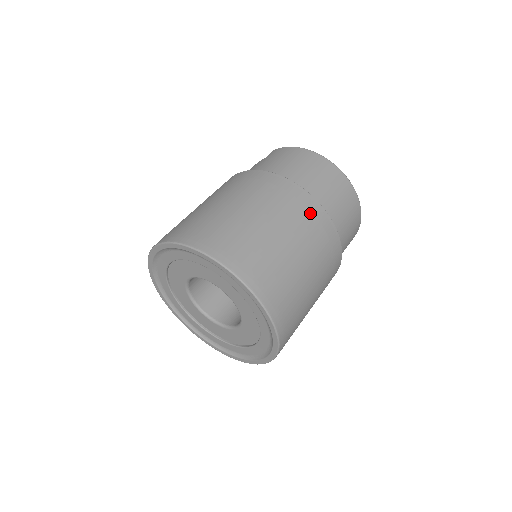
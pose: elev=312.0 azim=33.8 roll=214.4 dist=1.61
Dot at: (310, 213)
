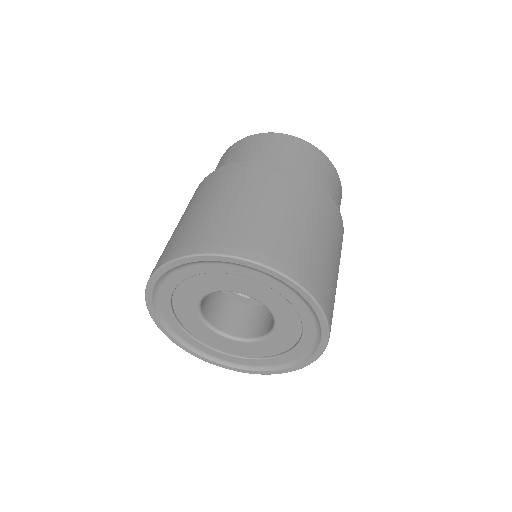
Dot at: (284, 177)
